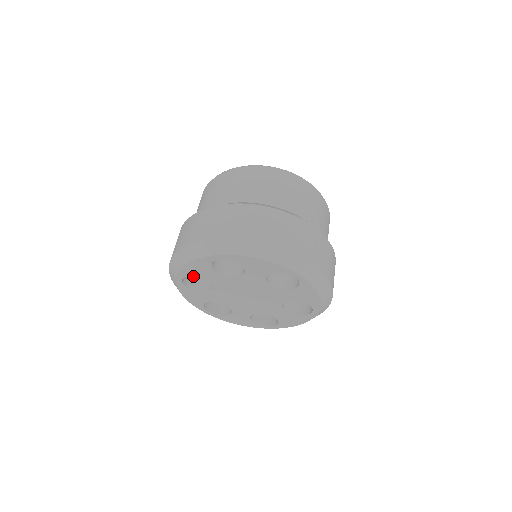
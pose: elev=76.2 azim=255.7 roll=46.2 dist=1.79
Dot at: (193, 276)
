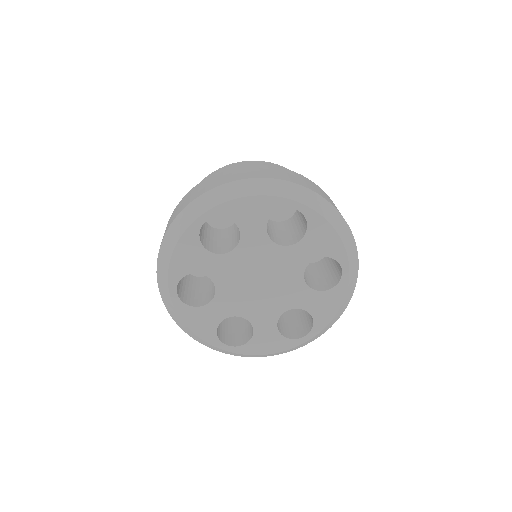
Dot at: (191, 296)
